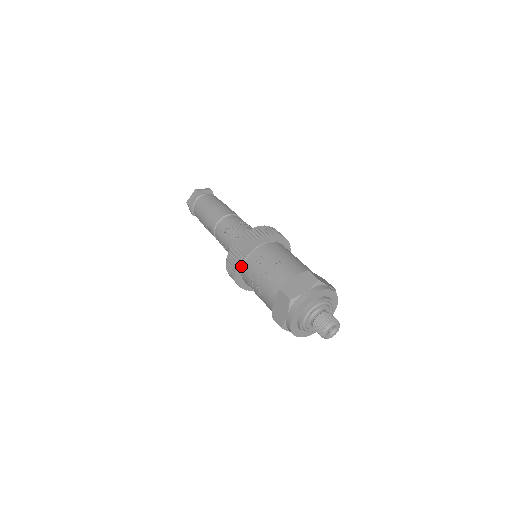
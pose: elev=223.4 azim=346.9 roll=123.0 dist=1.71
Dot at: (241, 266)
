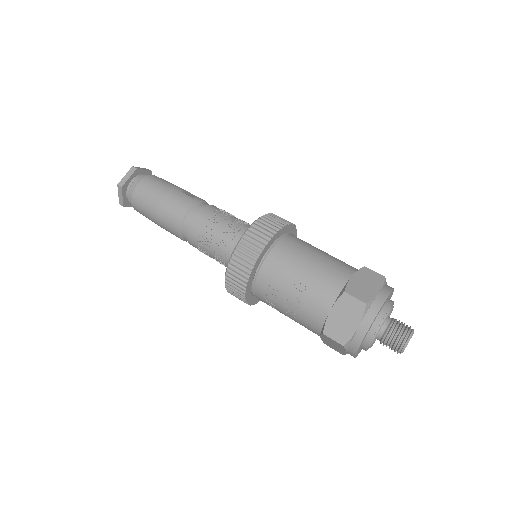
Dot at: (251, 295)
